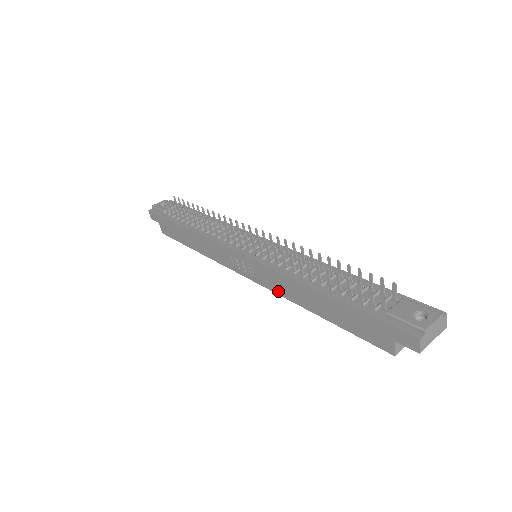
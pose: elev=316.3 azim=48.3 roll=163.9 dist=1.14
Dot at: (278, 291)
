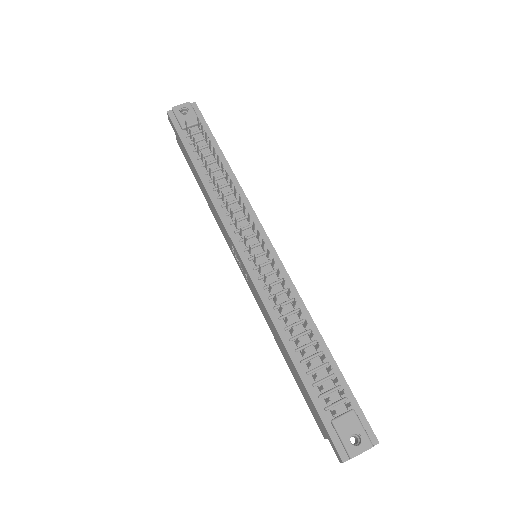
Dot at: (261, 310)
